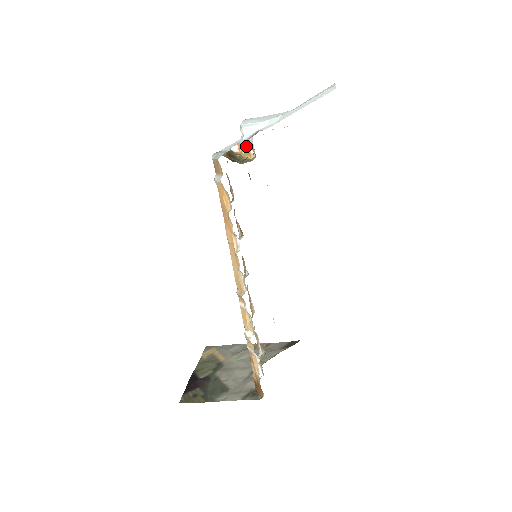
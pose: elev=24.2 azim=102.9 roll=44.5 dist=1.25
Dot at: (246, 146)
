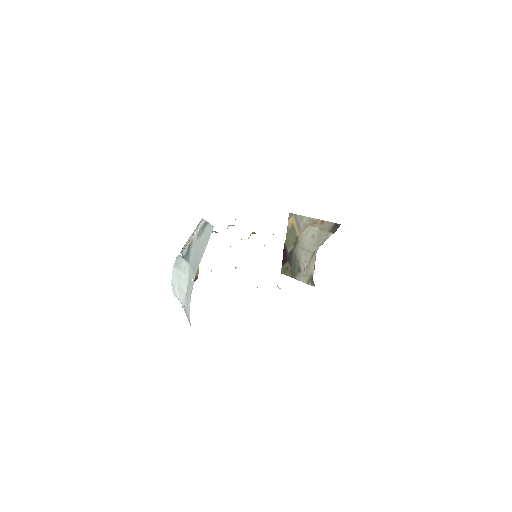
Dot at: occluded
